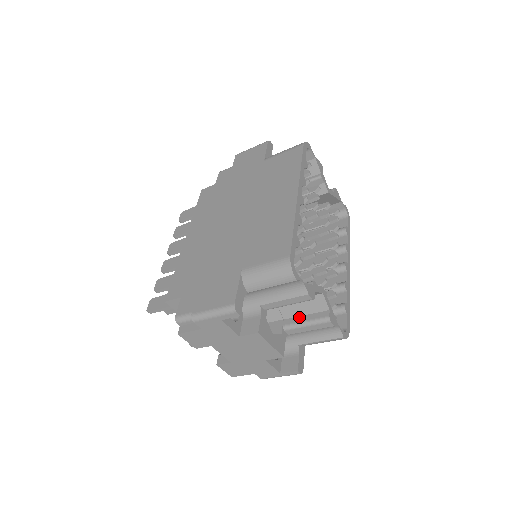
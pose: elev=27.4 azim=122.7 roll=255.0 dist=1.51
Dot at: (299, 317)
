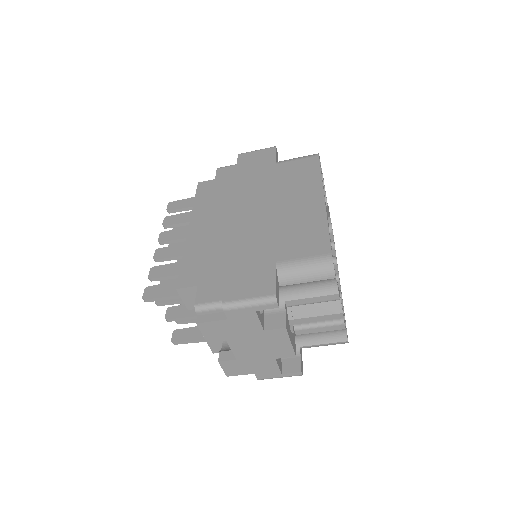
Dot at: (311, 318)
